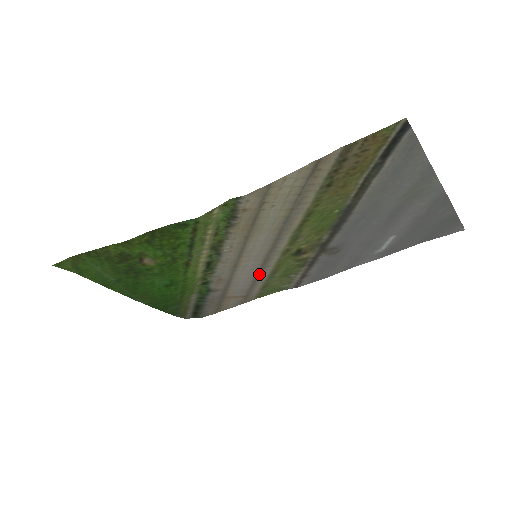
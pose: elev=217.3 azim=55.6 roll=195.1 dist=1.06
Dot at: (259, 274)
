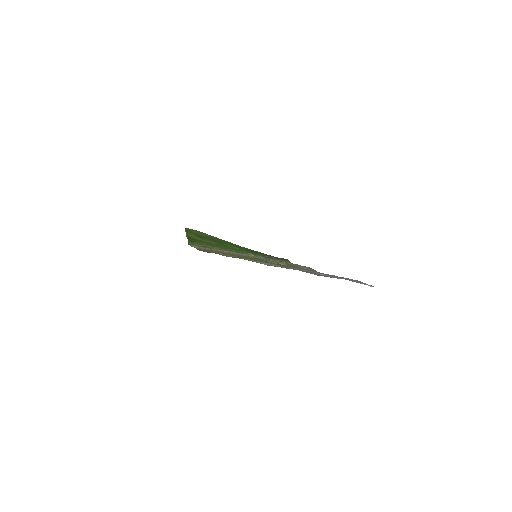
Dot at: occluded
